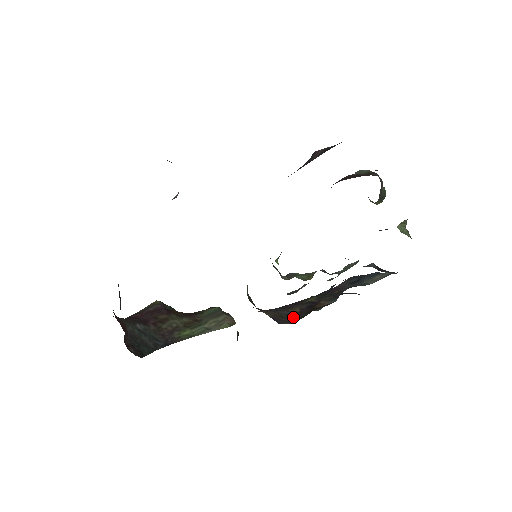
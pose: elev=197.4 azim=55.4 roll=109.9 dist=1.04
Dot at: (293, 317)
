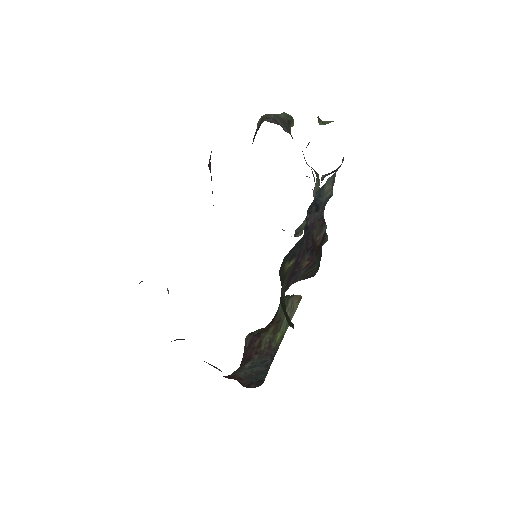
Dot at: (312, 267)
